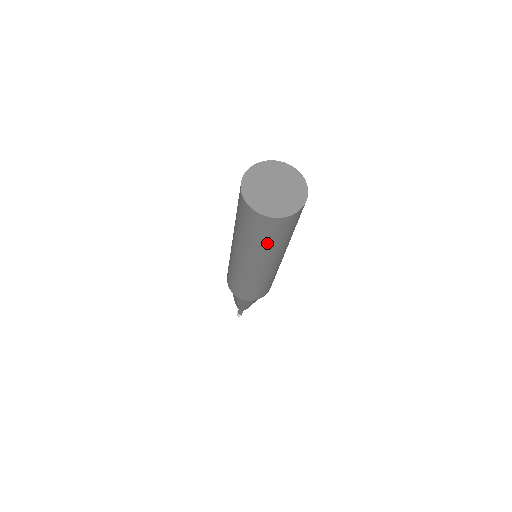
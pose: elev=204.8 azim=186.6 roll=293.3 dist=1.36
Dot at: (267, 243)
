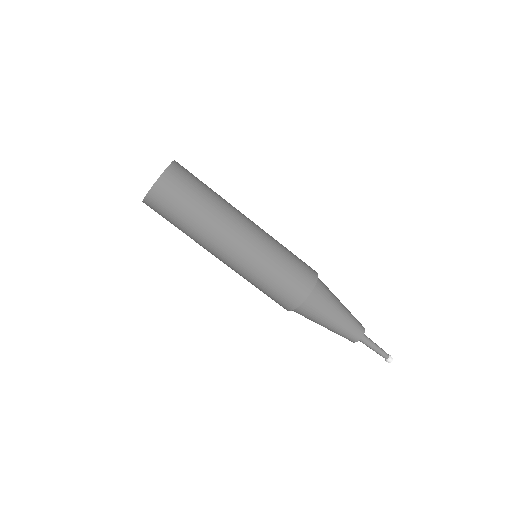
Dot at: (202, 197)
